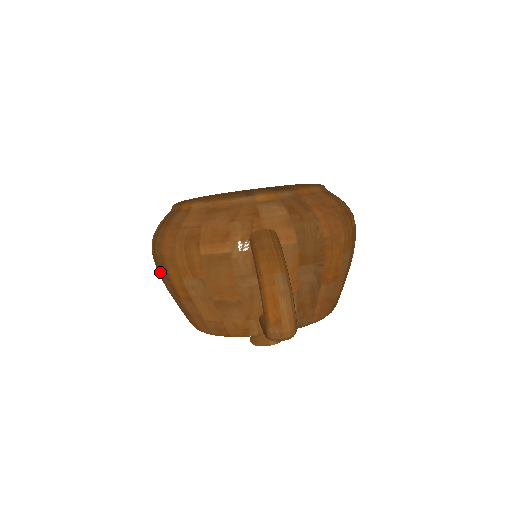
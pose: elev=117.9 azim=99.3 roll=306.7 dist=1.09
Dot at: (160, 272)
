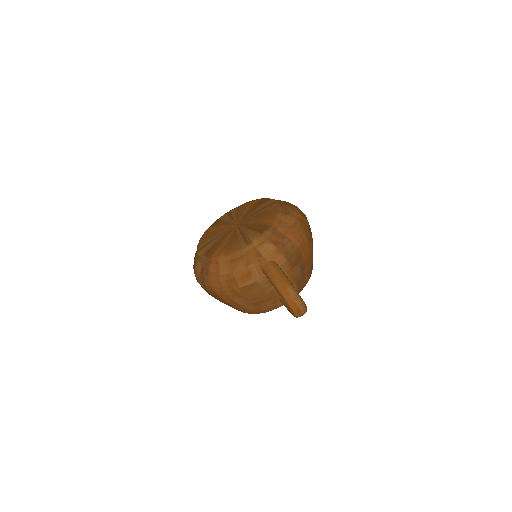
Dot at: occluded
